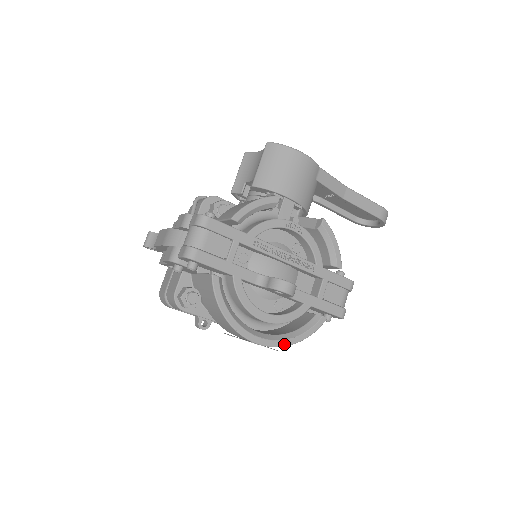
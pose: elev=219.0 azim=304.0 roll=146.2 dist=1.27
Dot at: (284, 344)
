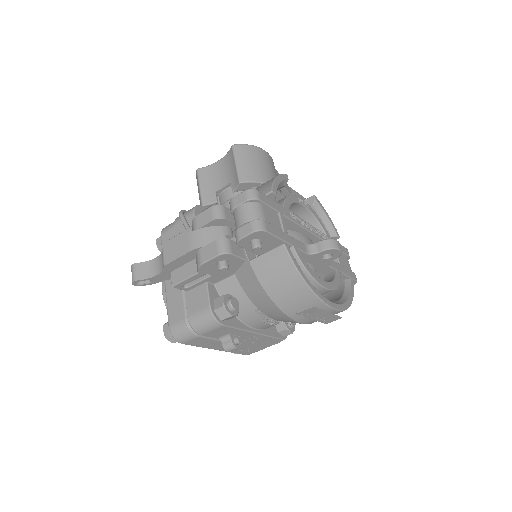
Dot at: (346, 307)
